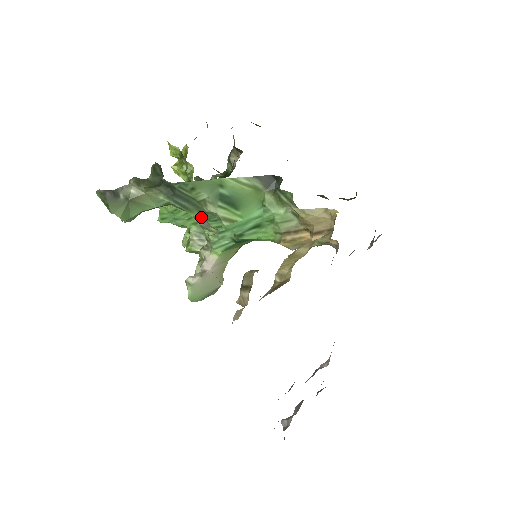
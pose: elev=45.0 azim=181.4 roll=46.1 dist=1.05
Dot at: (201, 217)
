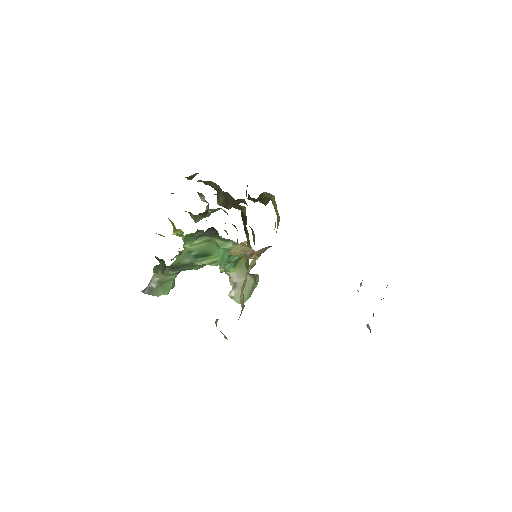
Dot at: (201, 267)
